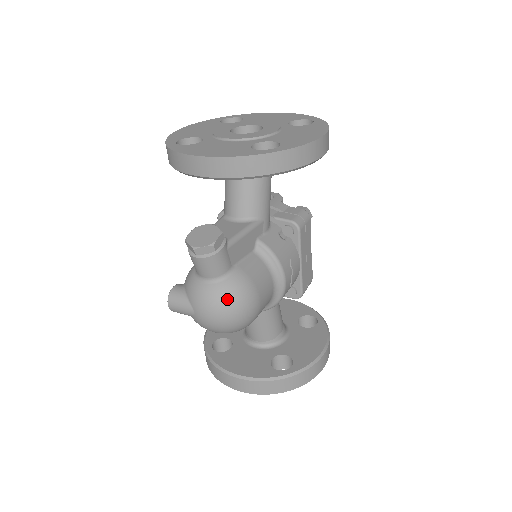
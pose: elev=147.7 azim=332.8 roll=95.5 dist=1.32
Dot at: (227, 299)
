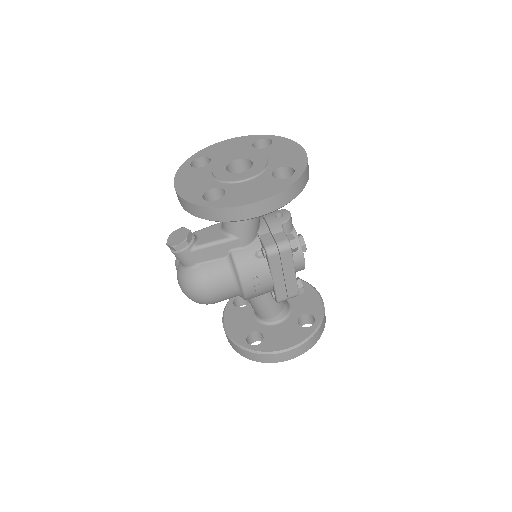
Dot at: (186, 283)
